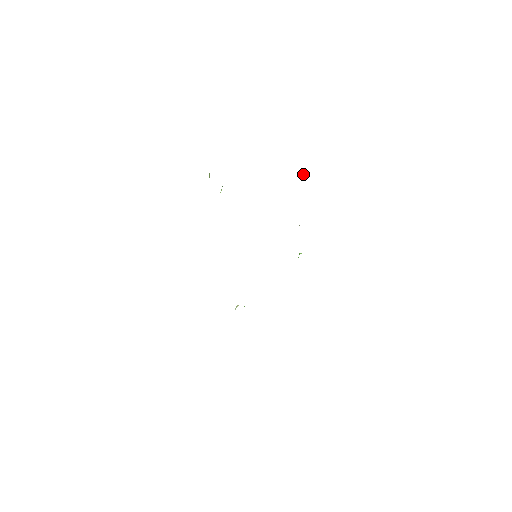
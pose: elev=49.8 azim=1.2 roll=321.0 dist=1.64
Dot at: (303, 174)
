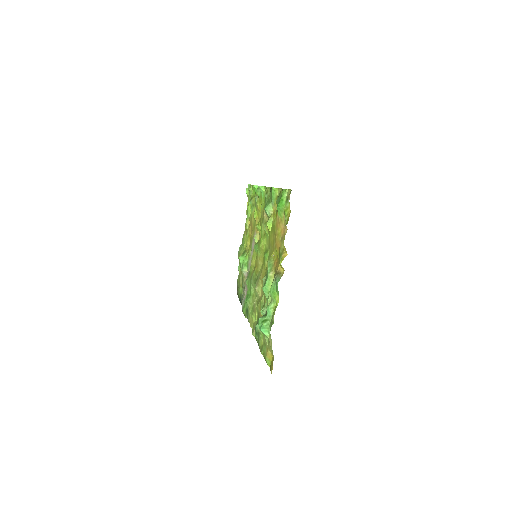
Dot at: (278, 195)
